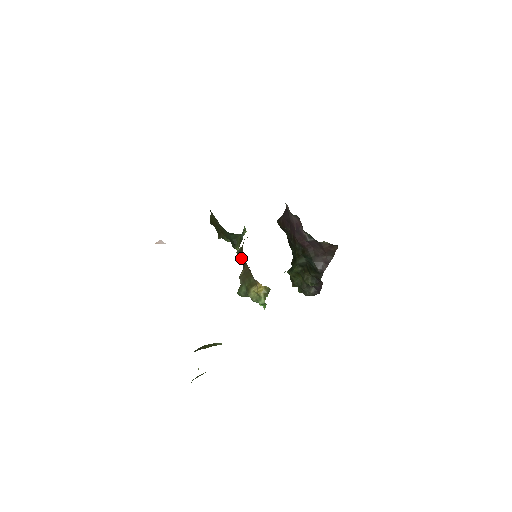
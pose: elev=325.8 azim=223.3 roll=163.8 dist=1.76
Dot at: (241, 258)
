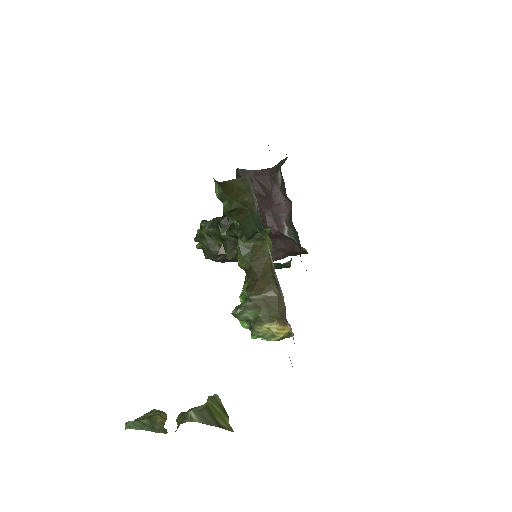
Dot at: (255, 266)
